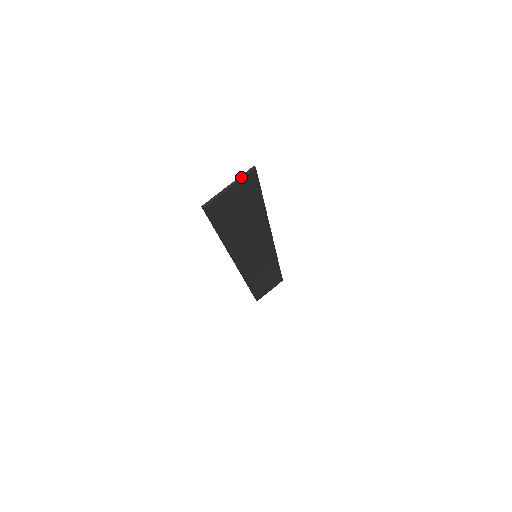
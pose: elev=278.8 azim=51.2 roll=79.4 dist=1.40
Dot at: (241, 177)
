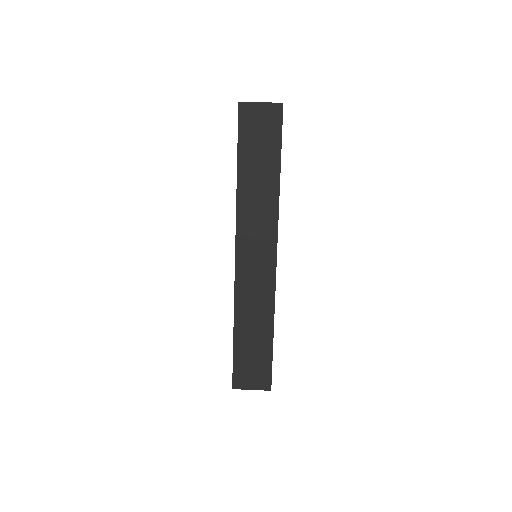
Dot at: (272, 103)
